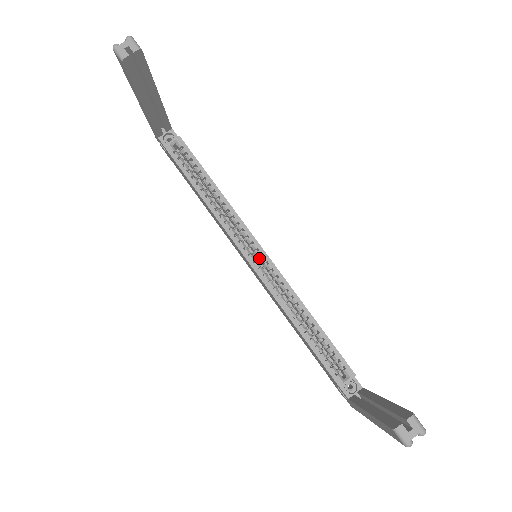
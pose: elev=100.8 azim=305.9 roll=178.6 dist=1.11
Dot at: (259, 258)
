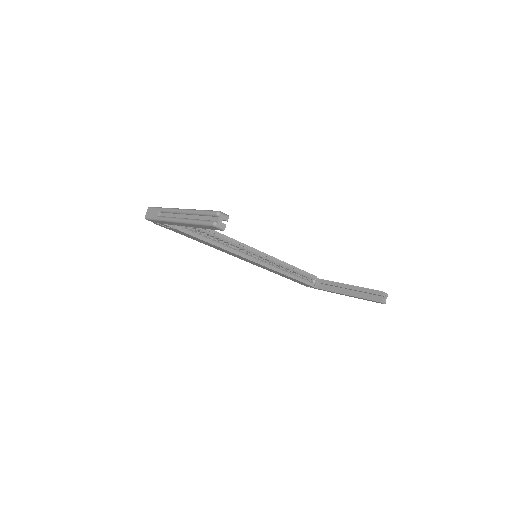
Dot at: (256, 255)
